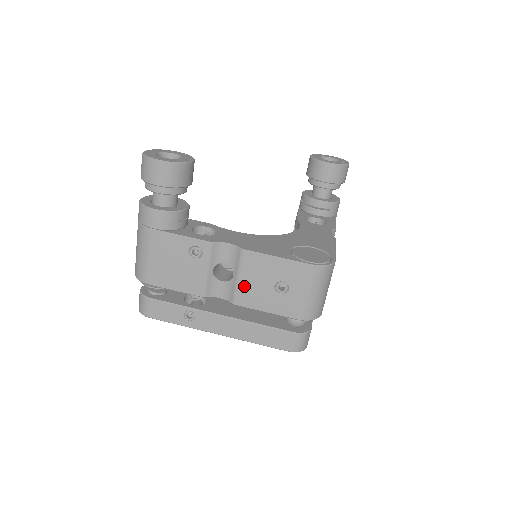
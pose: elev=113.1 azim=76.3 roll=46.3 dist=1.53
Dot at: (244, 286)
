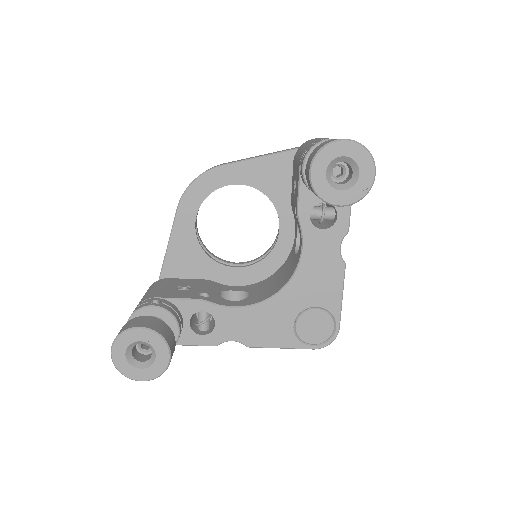
Dot at: occluded
